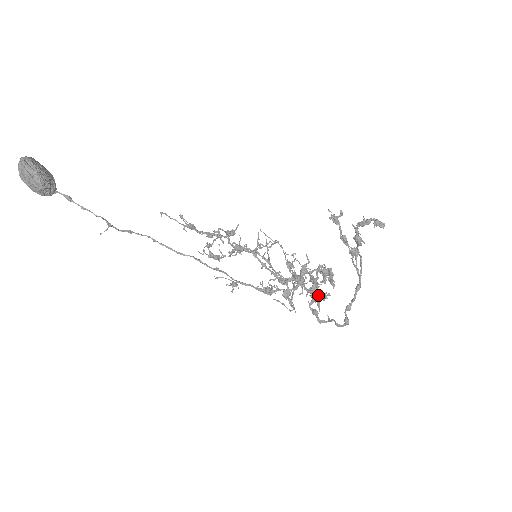
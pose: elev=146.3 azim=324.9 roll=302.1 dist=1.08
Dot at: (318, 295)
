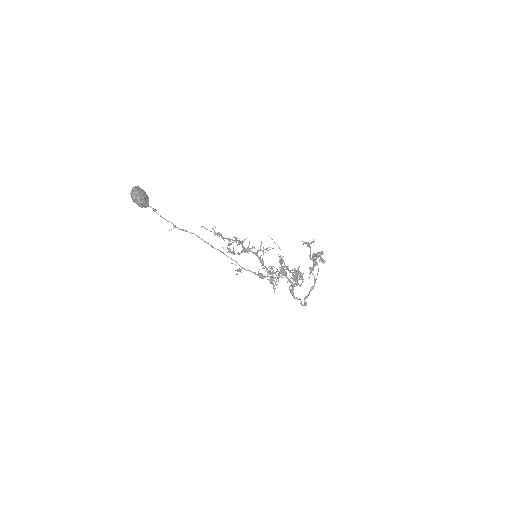
Dot at: (293, 284)
